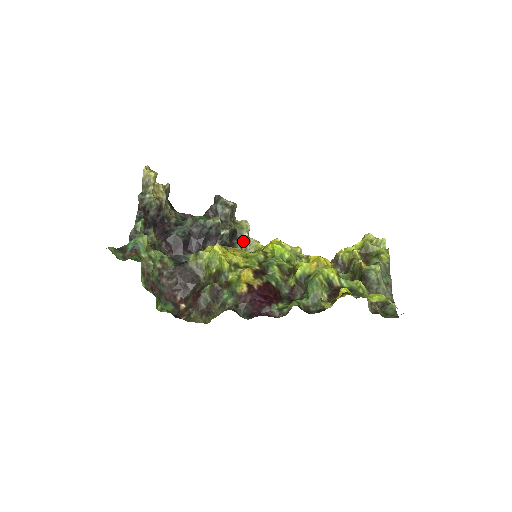
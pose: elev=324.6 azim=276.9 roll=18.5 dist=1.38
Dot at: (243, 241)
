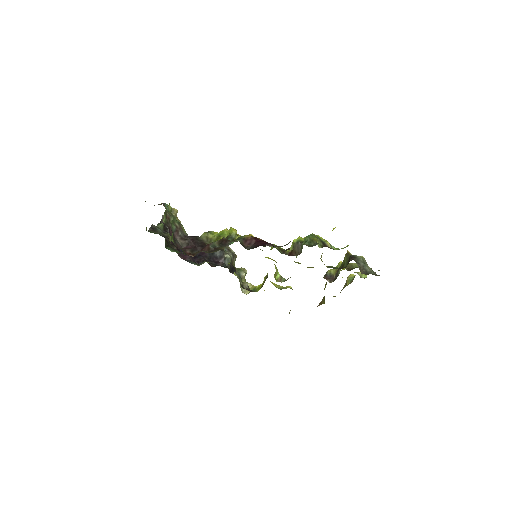
Dot at: occluded
